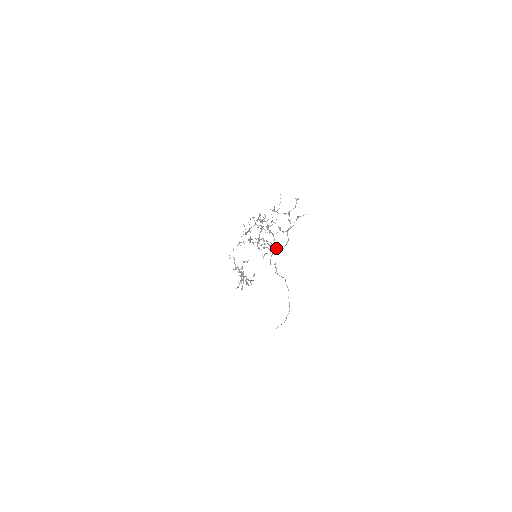
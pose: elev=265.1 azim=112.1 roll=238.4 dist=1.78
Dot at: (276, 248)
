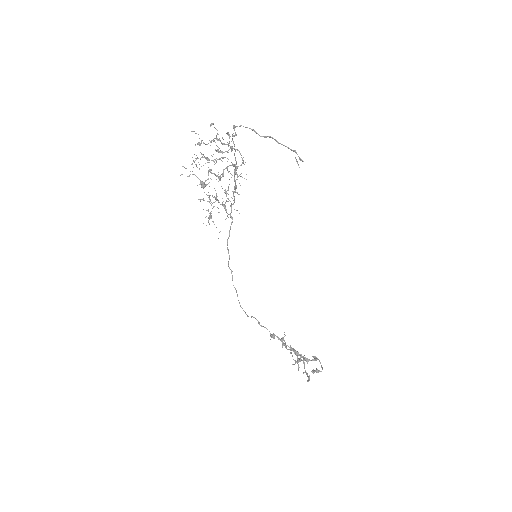
Dot at: (235, 166)
